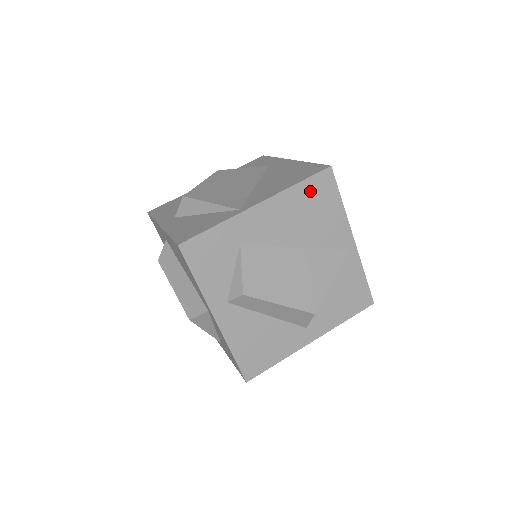
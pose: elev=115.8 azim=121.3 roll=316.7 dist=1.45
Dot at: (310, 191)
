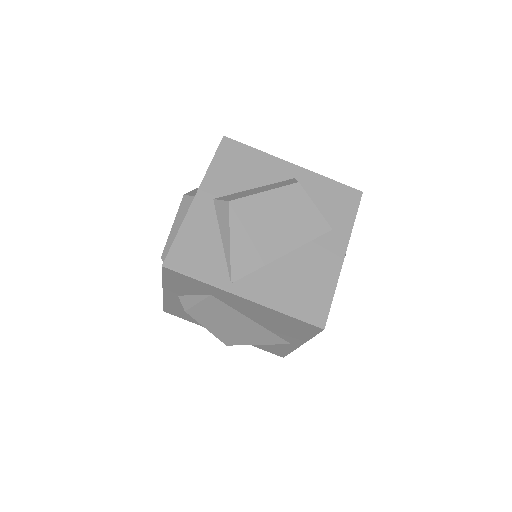
Dot at: (292, 321)
